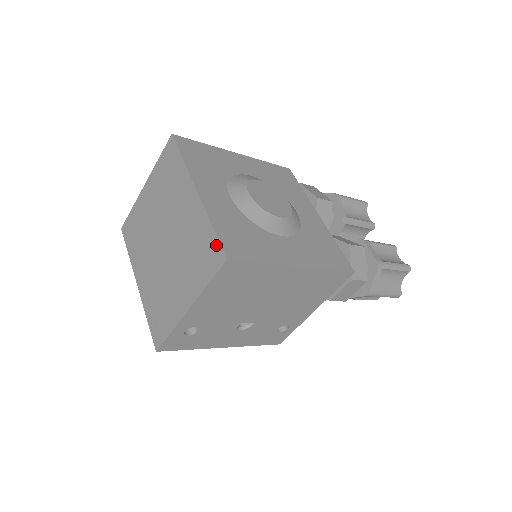
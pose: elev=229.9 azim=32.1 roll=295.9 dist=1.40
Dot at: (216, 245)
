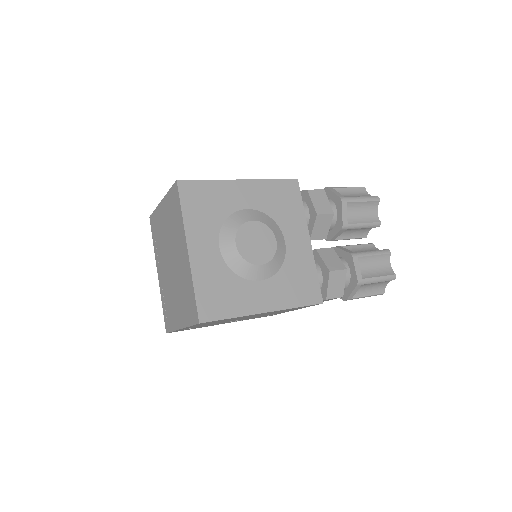
Dot at: (195, 306)
